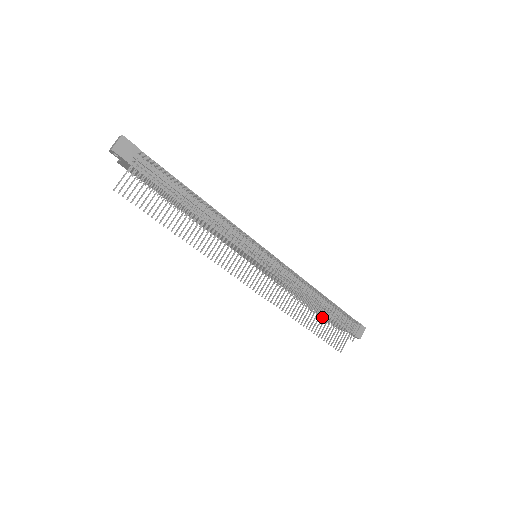
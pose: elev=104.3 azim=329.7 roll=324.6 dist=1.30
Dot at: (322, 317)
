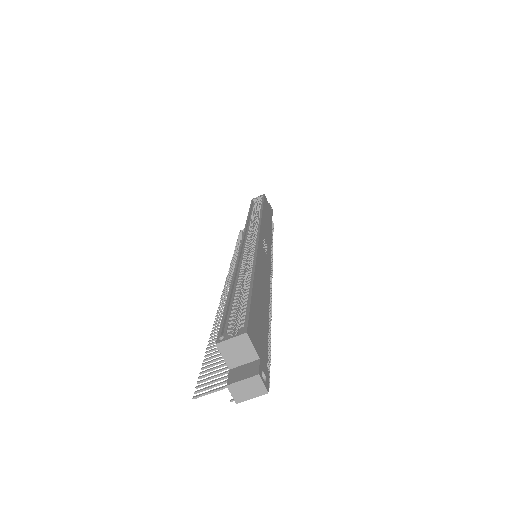
Dot at: occluded
